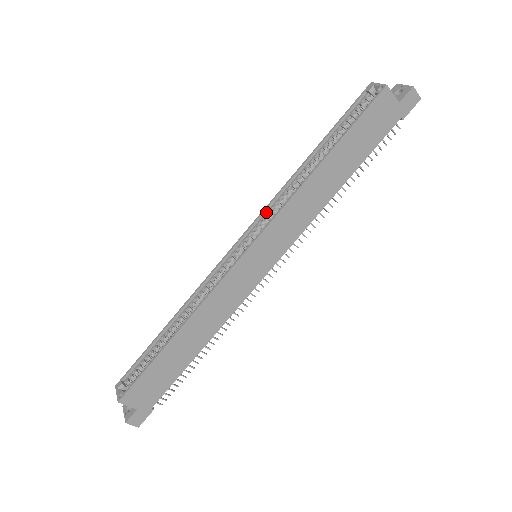
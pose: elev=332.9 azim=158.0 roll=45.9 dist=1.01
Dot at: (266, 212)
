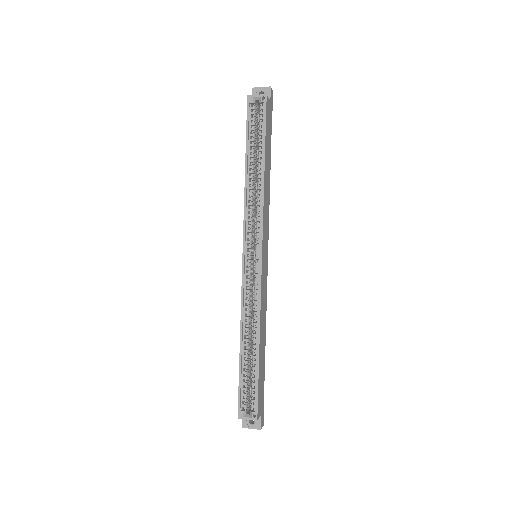
Dot at: (246, 223)
